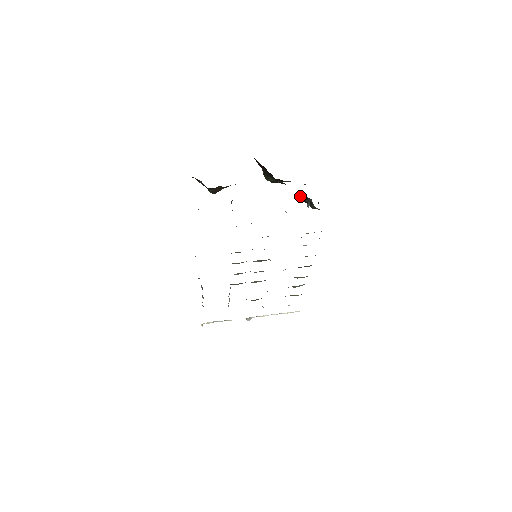
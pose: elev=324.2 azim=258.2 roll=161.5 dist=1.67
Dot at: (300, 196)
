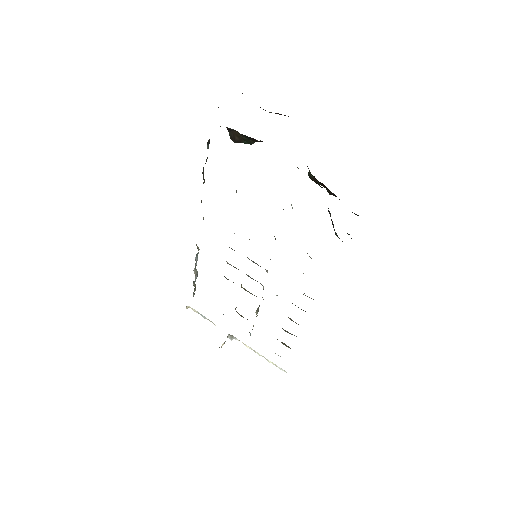
Dot at: occluded
